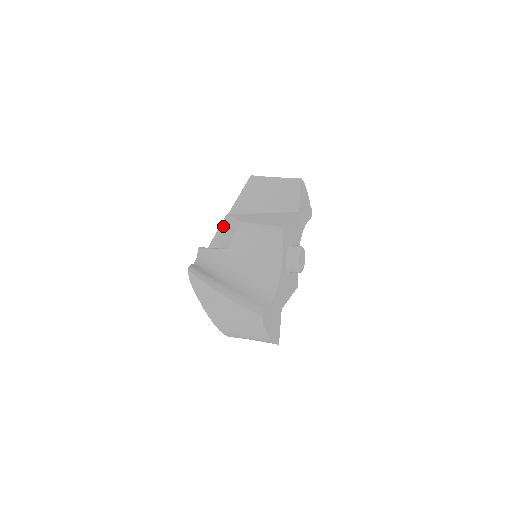
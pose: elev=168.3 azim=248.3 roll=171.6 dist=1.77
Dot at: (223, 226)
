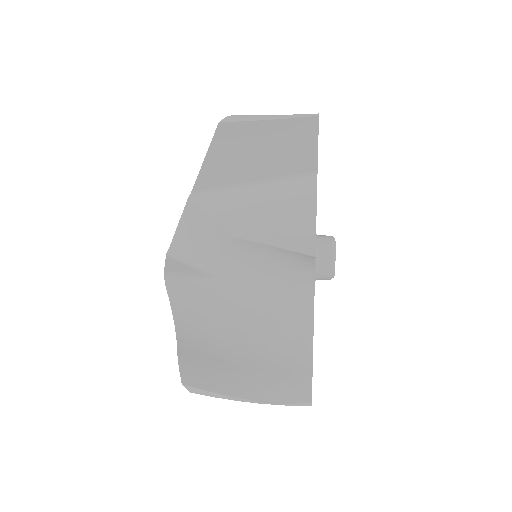
Dot at: (189, 221)
